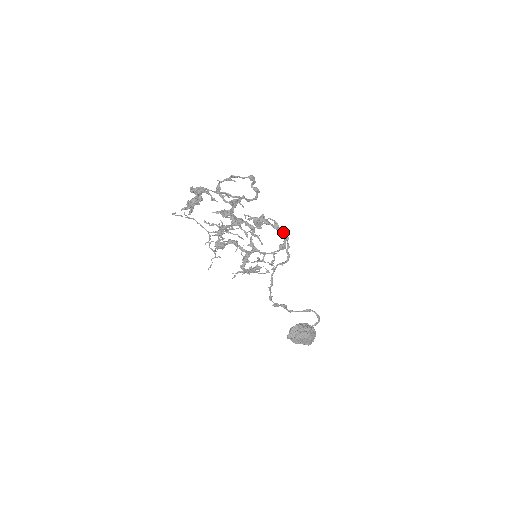
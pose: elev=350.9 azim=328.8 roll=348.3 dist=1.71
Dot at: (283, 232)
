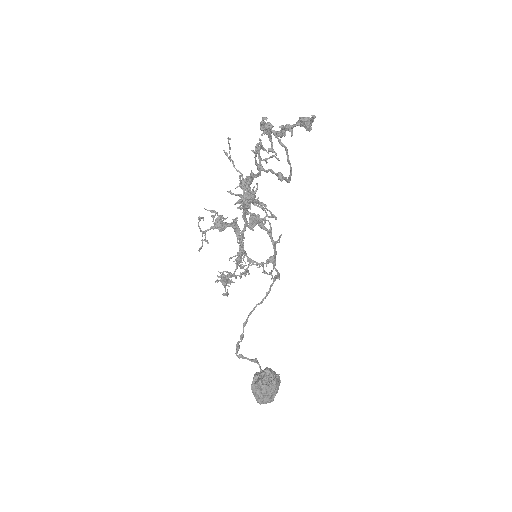
Dot at: (275, 243)
